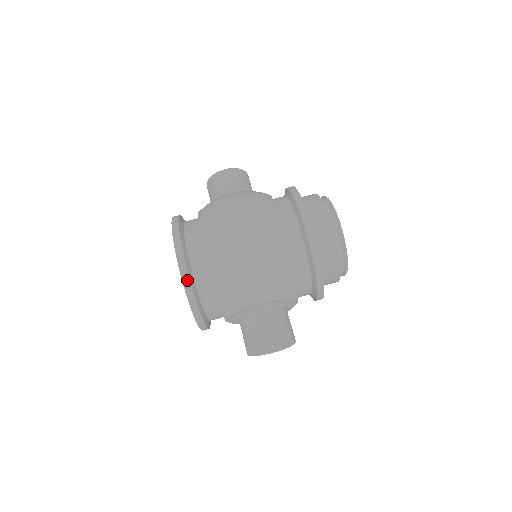
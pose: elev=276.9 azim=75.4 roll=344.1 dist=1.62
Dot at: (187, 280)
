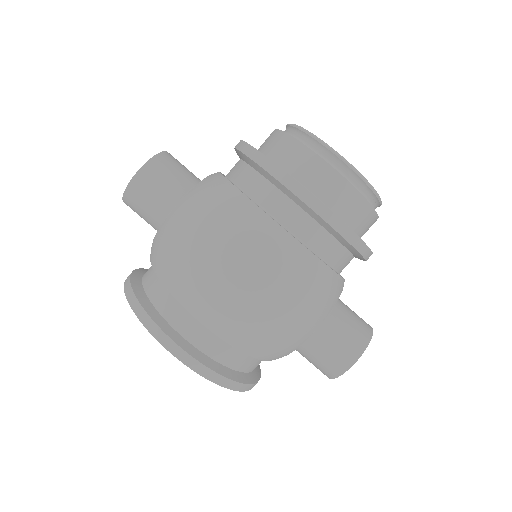
Dot at: (214, 375)
